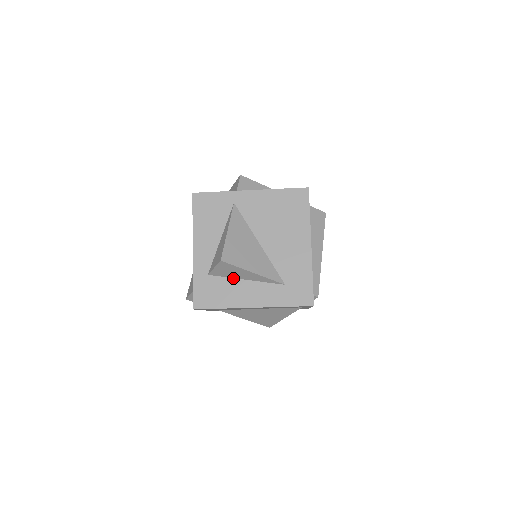
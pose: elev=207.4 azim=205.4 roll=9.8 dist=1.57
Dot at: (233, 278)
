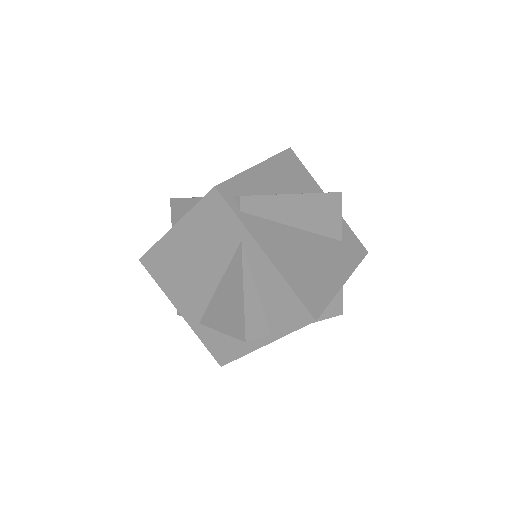
Dot at: occluded
